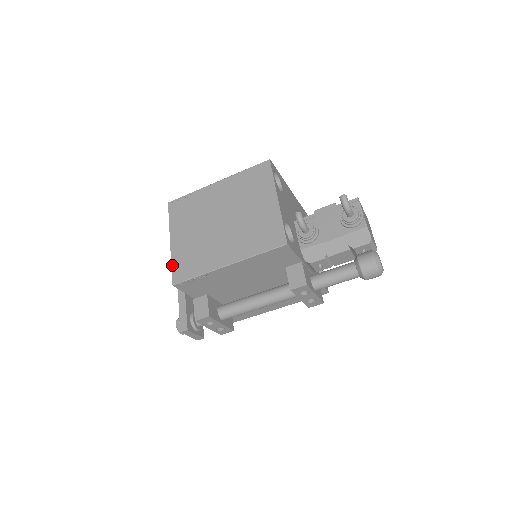
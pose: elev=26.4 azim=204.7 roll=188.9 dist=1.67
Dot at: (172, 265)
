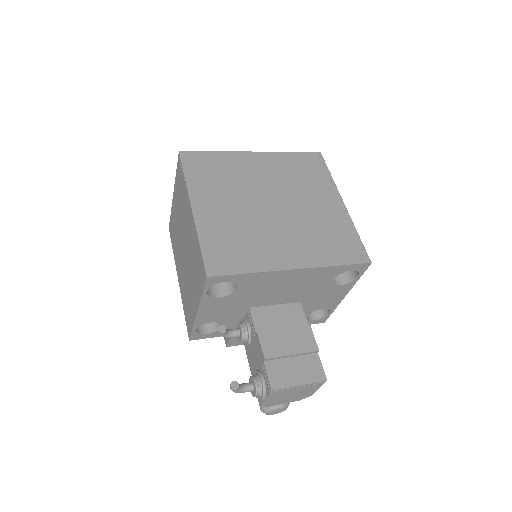
Dot at: (170, 215)
